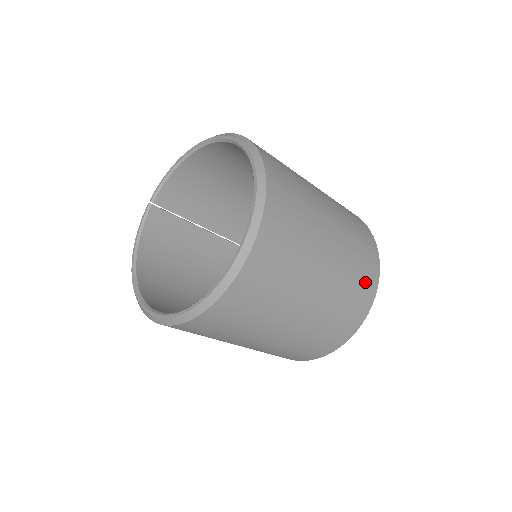
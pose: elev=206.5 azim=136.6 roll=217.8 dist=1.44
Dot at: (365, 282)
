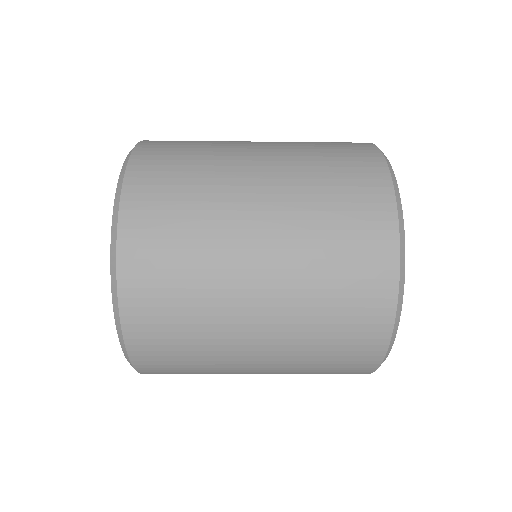
Dot at: (342, 372)
